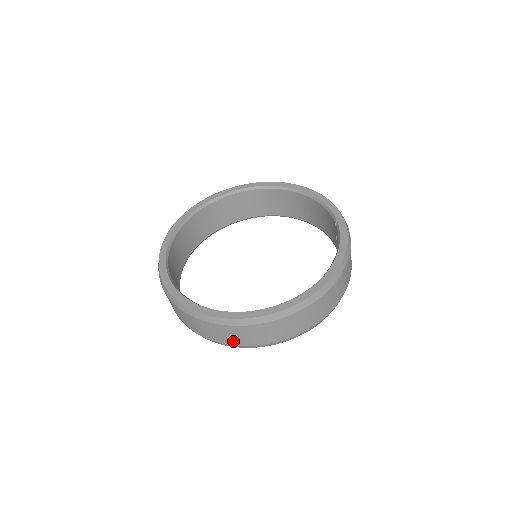
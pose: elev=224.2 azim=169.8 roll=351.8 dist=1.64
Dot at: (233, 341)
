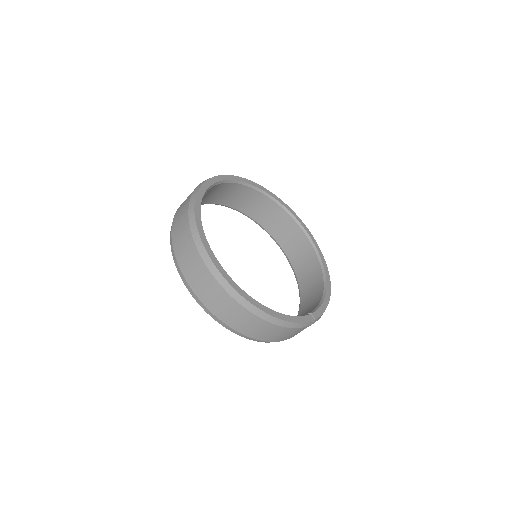
Dot at: (177, 243)
